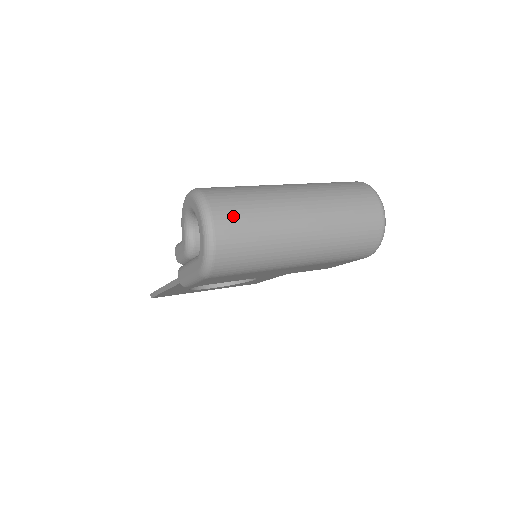
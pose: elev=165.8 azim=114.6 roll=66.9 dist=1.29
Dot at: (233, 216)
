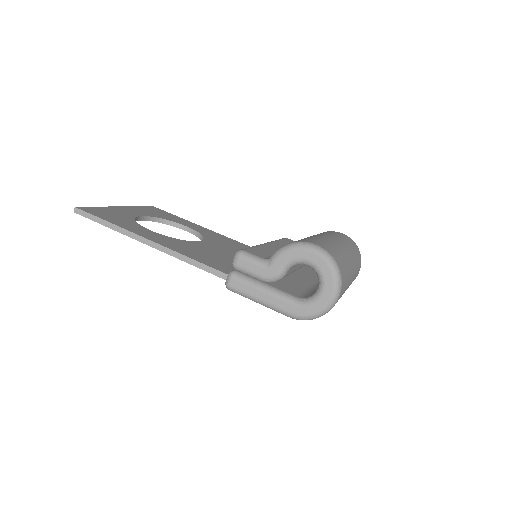
Dot at: (343, 289)
